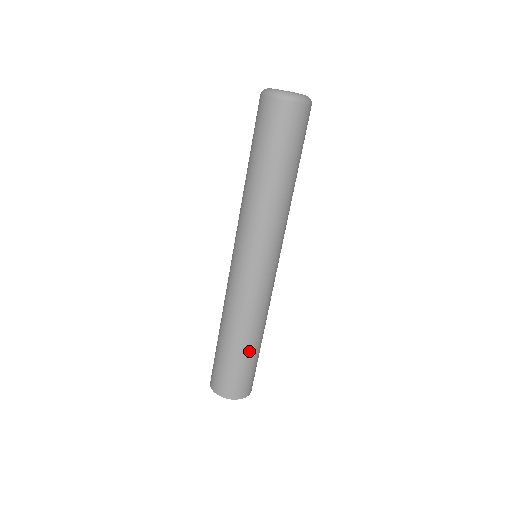
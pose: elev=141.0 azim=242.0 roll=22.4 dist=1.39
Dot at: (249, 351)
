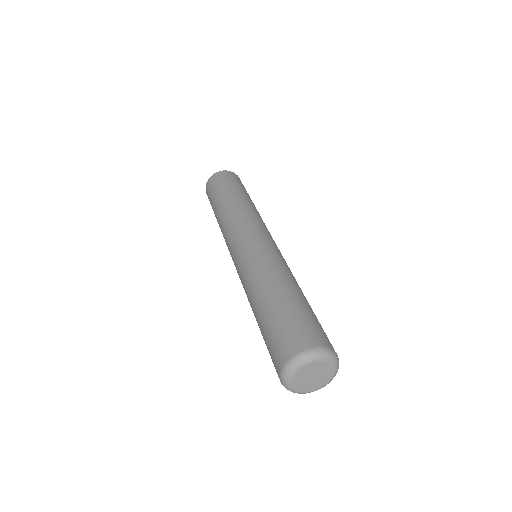
Dot at: occluded
